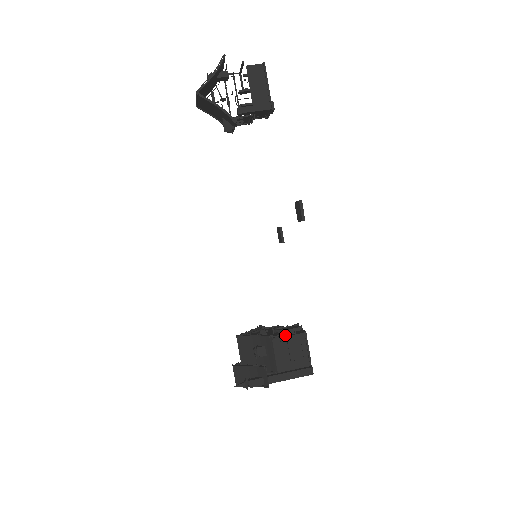
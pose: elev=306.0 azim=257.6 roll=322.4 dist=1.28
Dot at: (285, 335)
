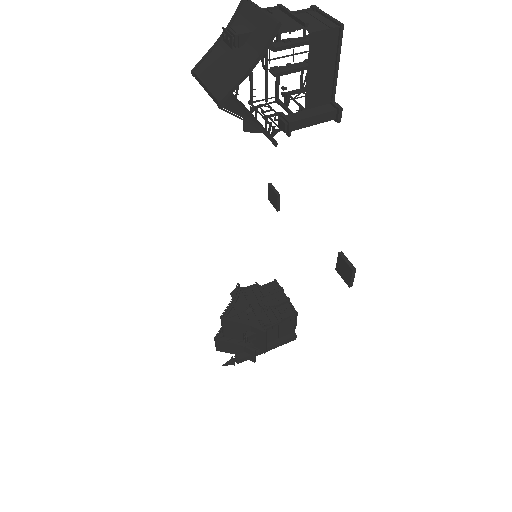
Dot at: (278, 323)
